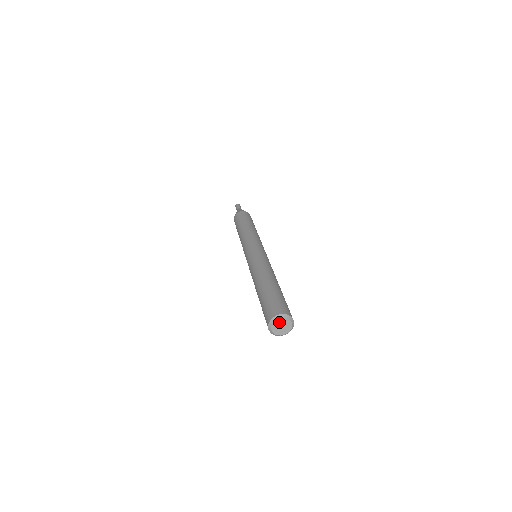
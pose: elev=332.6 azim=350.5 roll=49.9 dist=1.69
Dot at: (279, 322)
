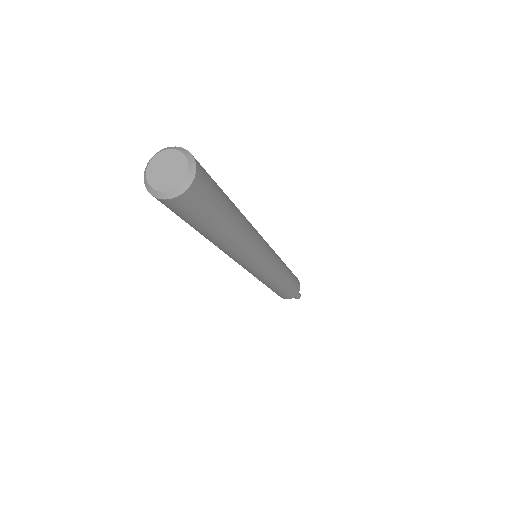
Dot at: (168, 157)
